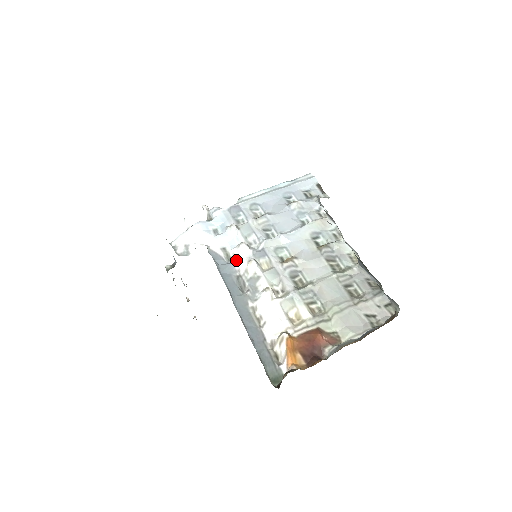
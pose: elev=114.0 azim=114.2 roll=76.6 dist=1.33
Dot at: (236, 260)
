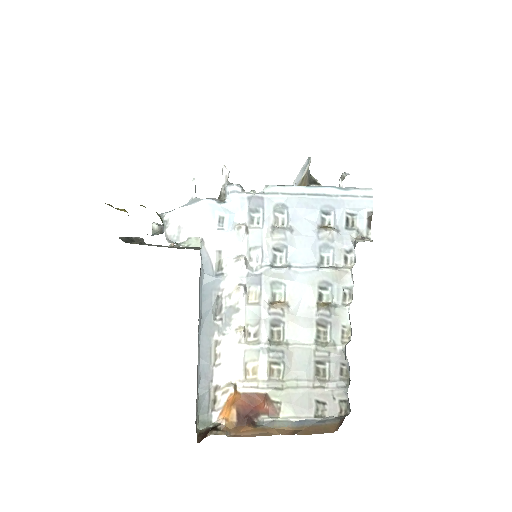
Dot at: (225, 276)
